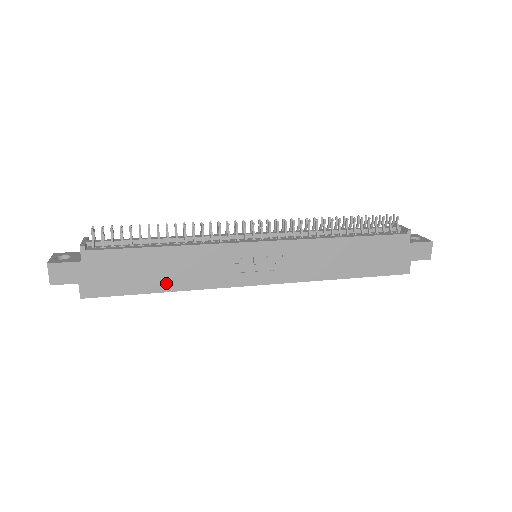
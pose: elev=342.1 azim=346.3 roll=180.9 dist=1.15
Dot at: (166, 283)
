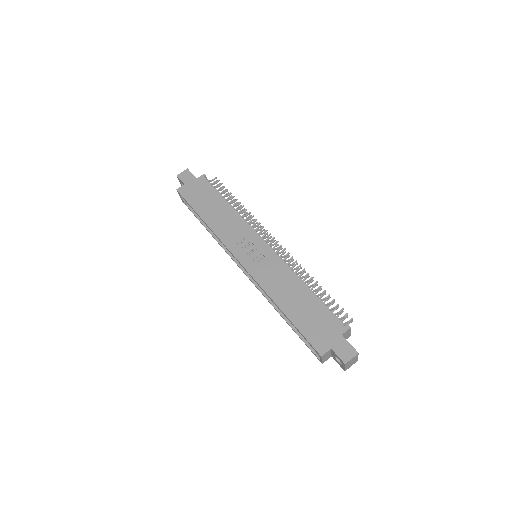
Dot at: (208, 217)
